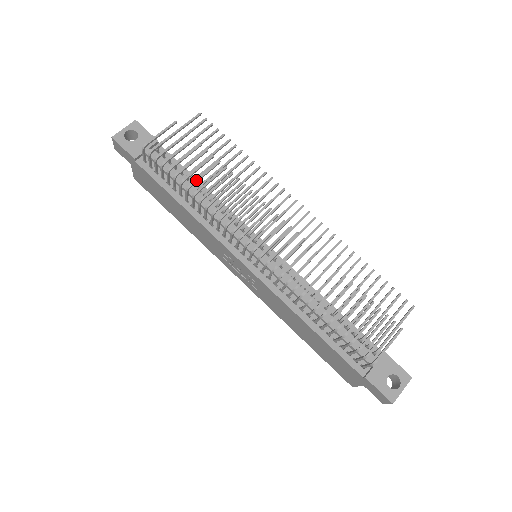
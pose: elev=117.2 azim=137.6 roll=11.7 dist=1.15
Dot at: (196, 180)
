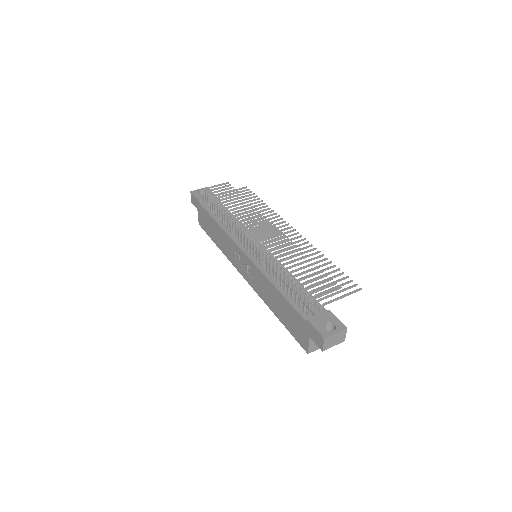
Dot at: (227, 204)
